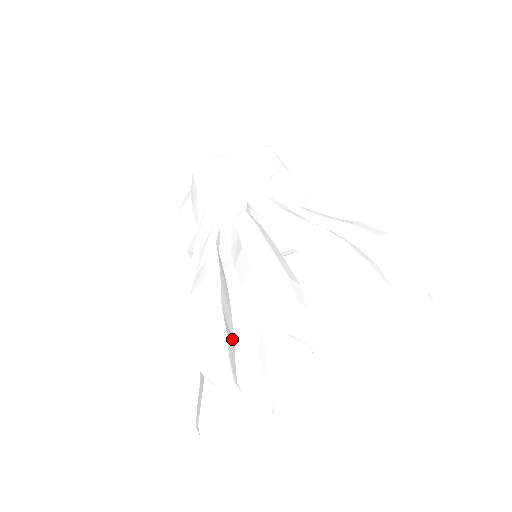
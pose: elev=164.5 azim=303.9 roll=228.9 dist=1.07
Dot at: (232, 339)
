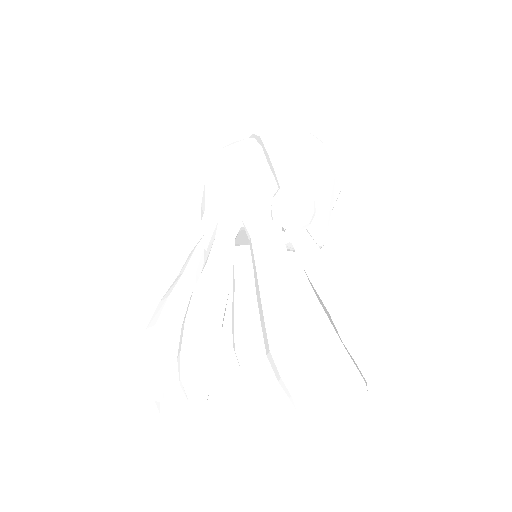
Dot at: (174, 358)
